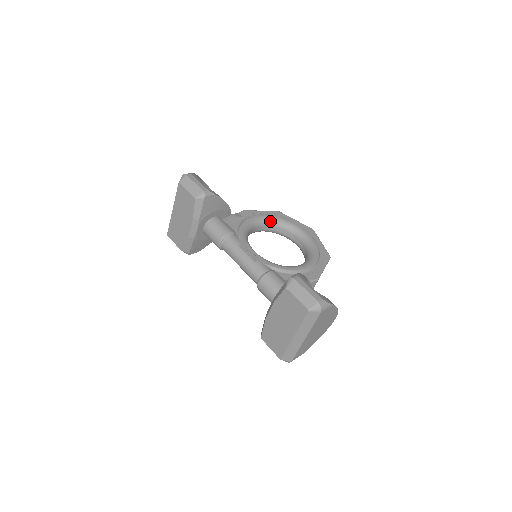
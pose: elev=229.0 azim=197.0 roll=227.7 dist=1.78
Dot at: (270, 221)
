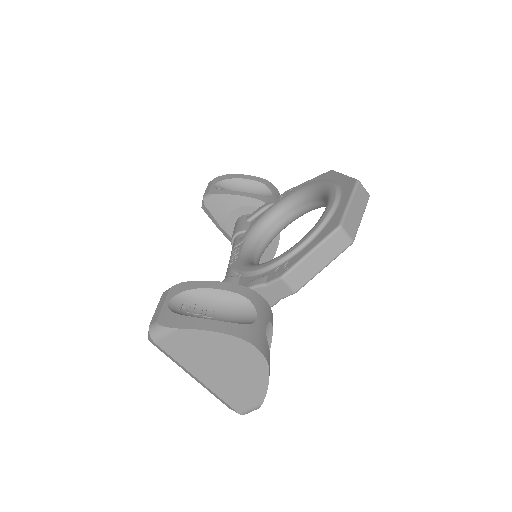
Dot at: (303, 194)
